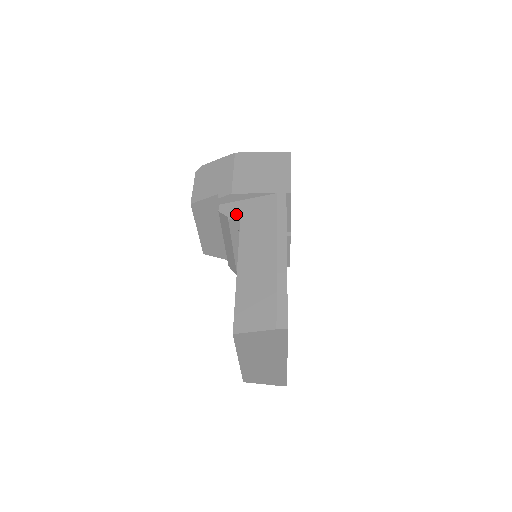
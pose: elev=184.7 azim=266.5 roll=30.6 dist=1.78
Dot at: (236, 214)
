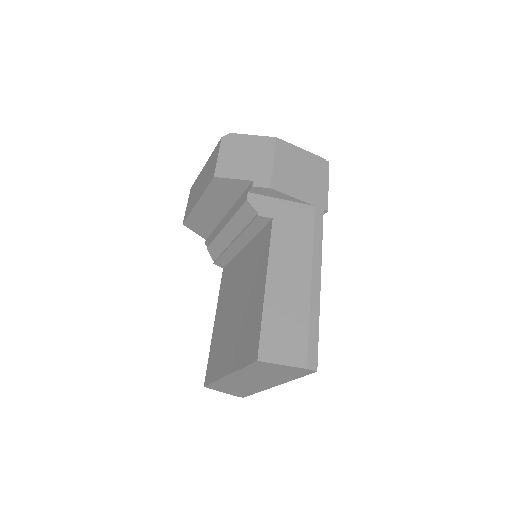
Dot at: (268, 212)
